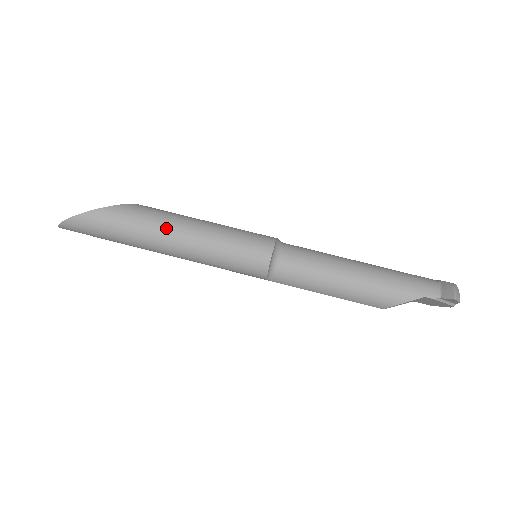
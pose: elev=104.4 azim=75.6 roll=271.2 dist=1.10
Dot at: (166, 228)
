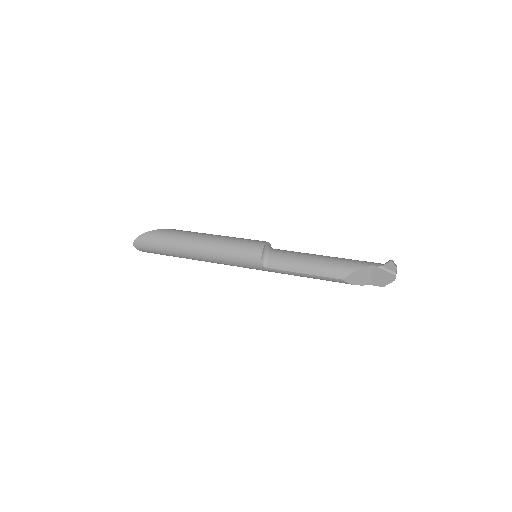
Dot at: (200, 235)
